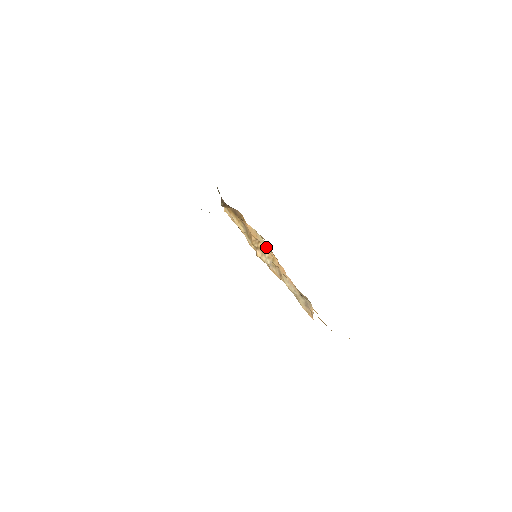
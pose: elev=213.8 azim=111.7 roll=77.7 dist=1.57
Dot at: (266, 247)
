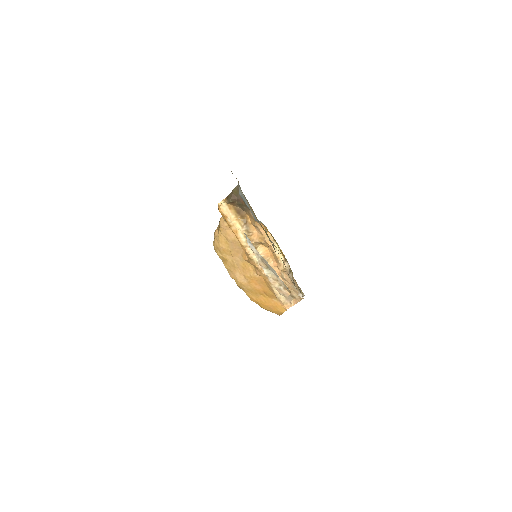
Dot at: (278, 254)
